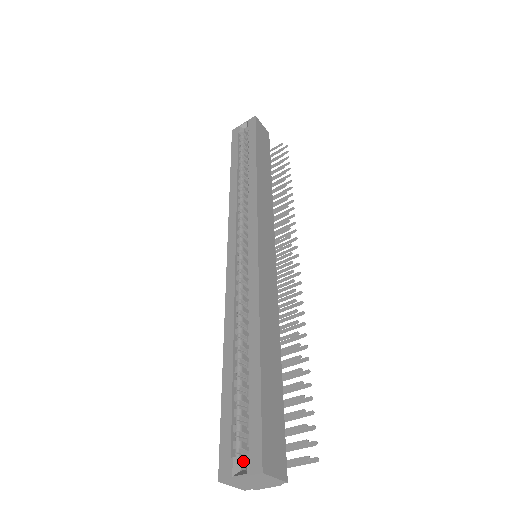
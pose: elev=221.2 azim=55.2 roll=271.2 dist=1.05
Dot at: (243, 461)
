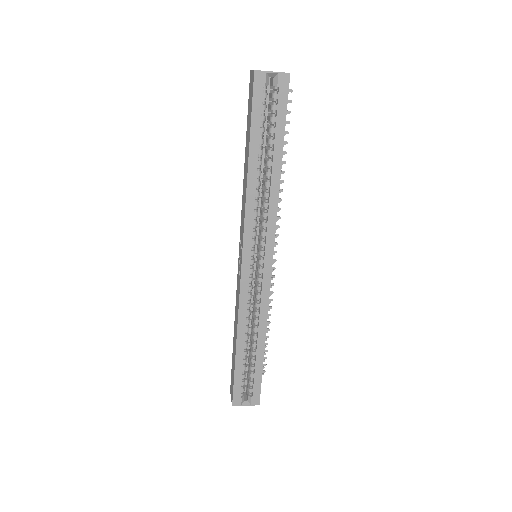
Dot at: occluded
